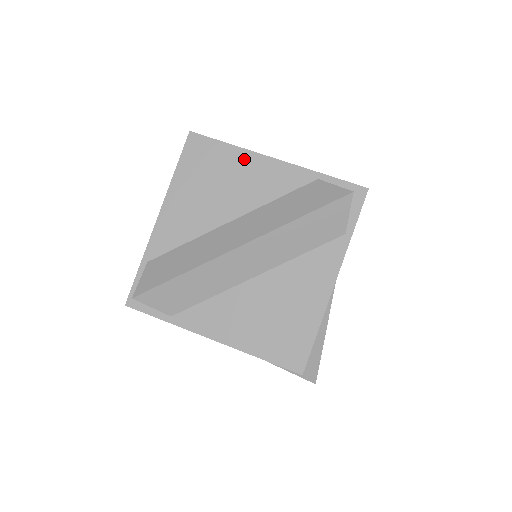
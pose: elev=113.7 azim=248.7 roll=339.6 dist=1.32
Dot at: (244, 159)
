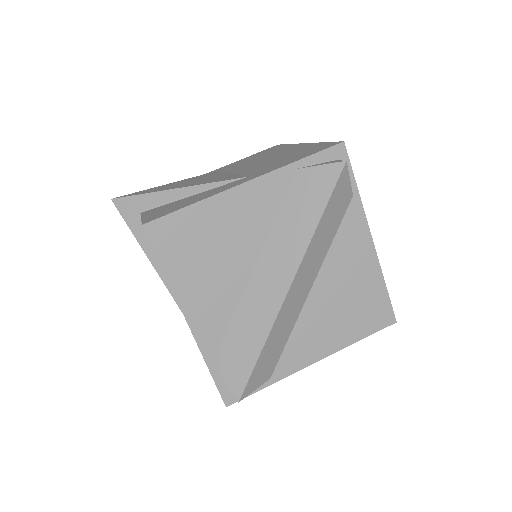
Dot at: (218, 207)
